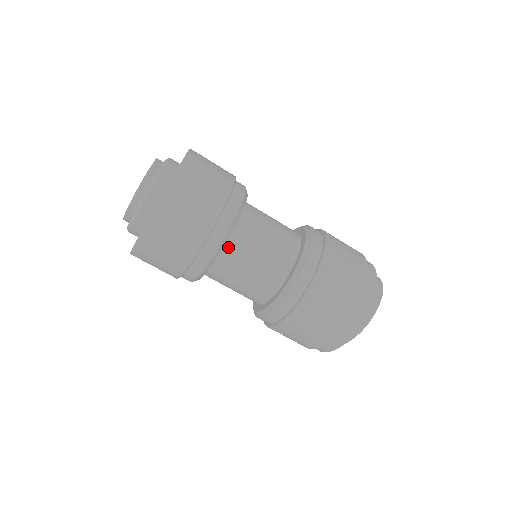
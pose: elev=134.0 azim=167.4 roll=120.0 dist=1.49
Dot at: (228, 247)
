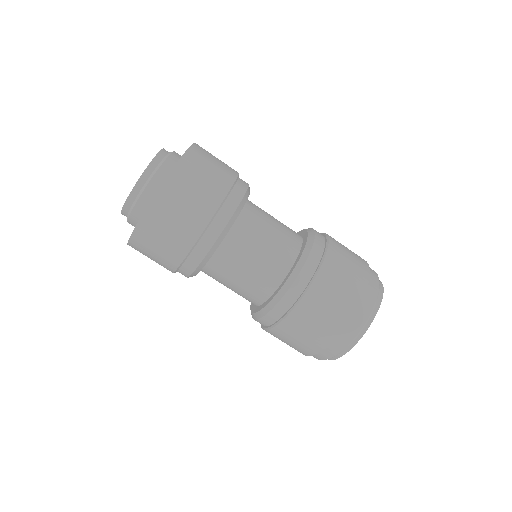
Dot at: (242, 217)
